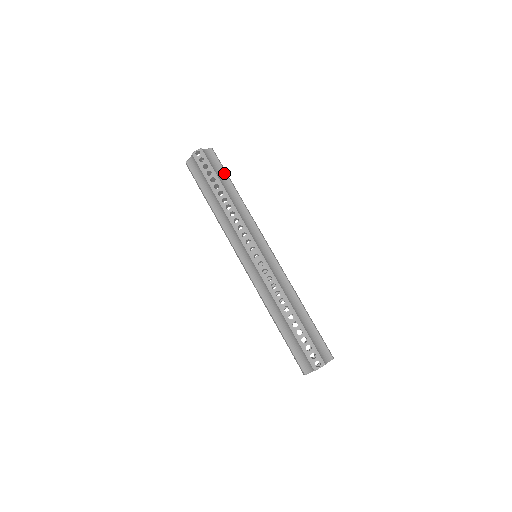
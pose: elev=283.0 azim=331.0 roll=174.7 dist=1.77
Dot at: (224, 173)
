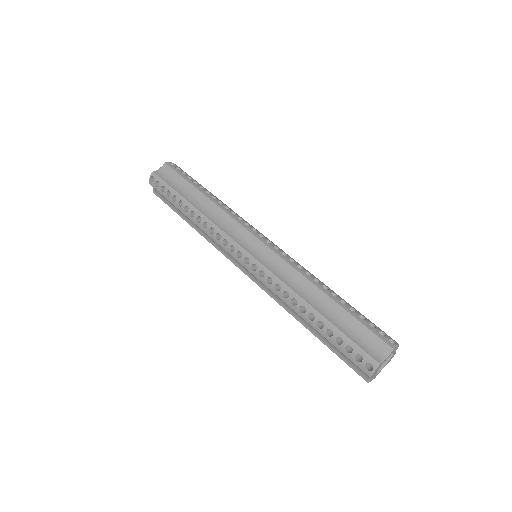
Dot at: occluded
